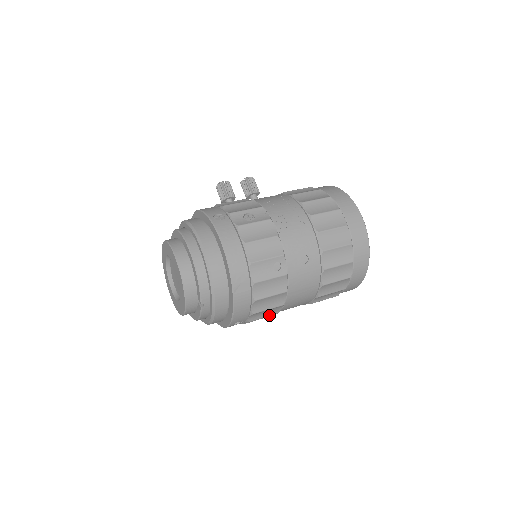
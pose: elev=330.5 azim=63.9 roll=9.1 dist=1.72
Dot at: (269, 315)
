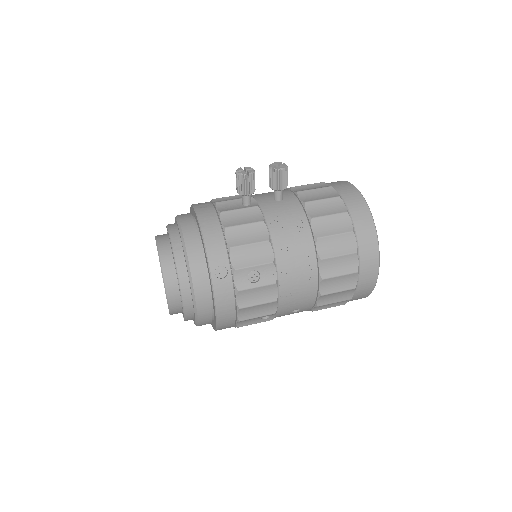
Dot at: occluded
